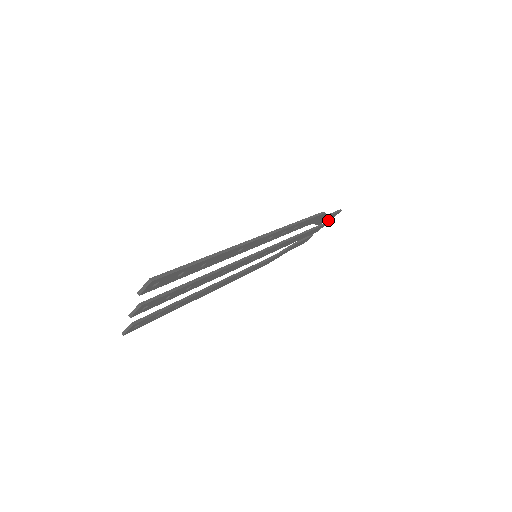
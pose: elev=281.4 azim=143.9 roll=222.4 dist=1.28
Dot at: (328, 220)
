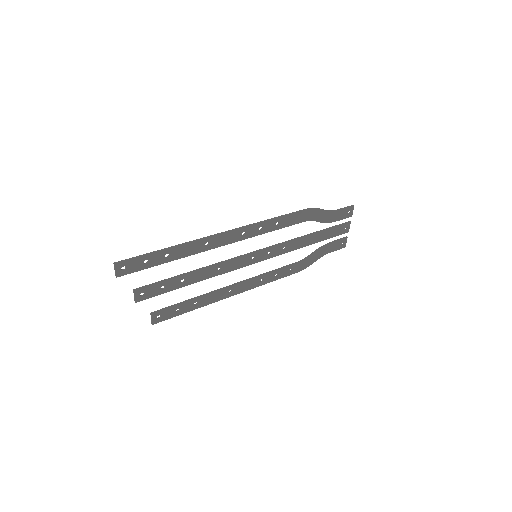
Dot at: (345, 218)
